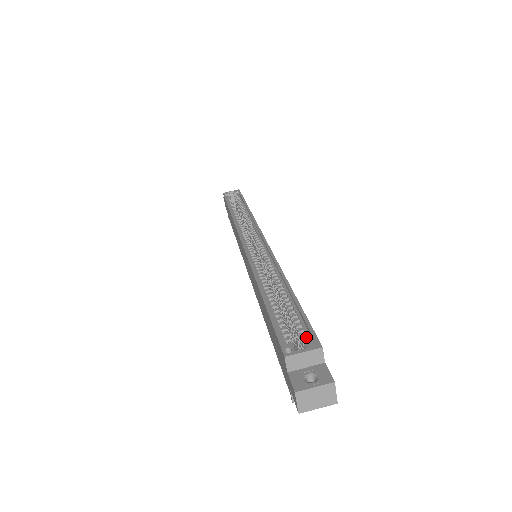
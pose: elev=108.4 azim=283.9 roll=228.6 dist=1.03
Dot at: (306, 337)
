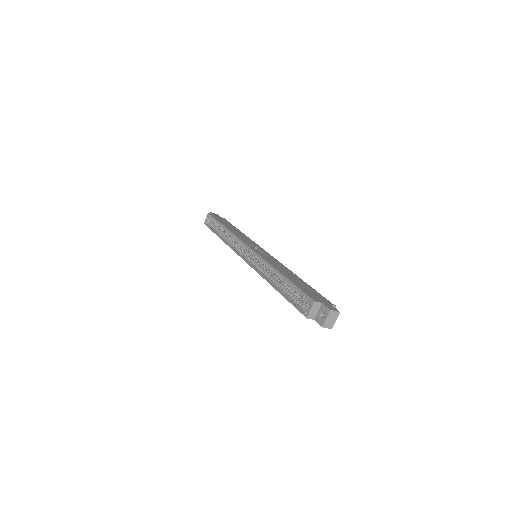
Dot at: (307, 299)
